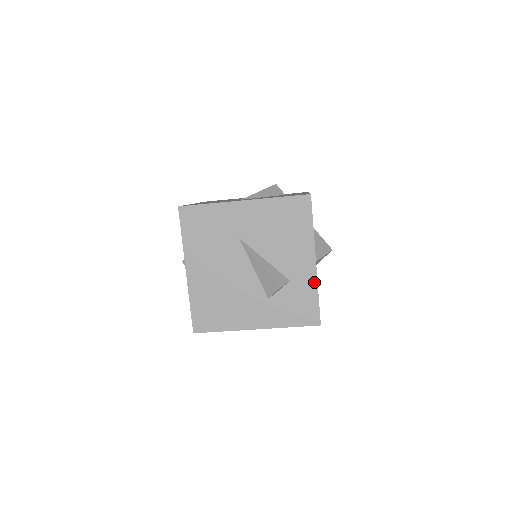
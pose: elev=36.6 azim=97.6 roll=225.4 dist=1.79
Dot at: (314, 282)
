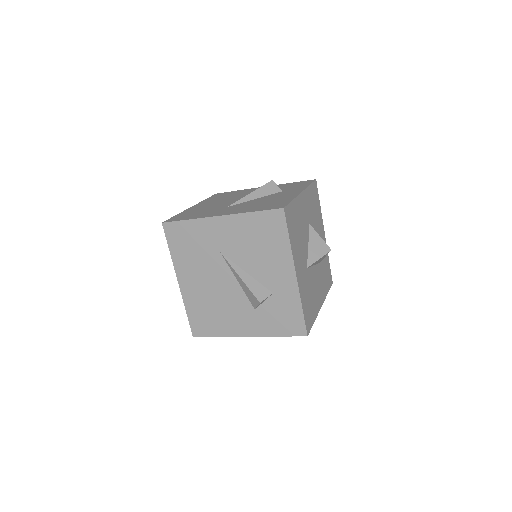
Dot at: (296, 295)
